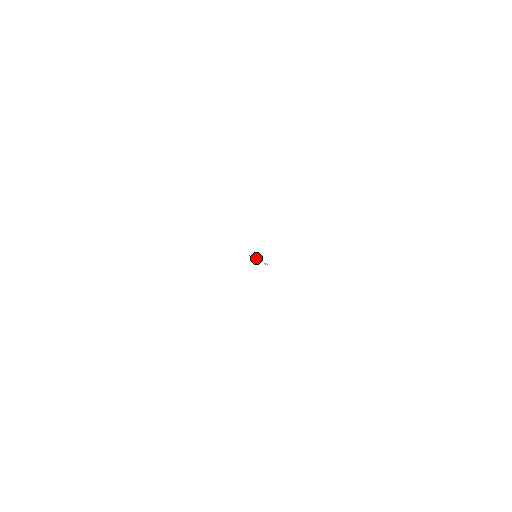
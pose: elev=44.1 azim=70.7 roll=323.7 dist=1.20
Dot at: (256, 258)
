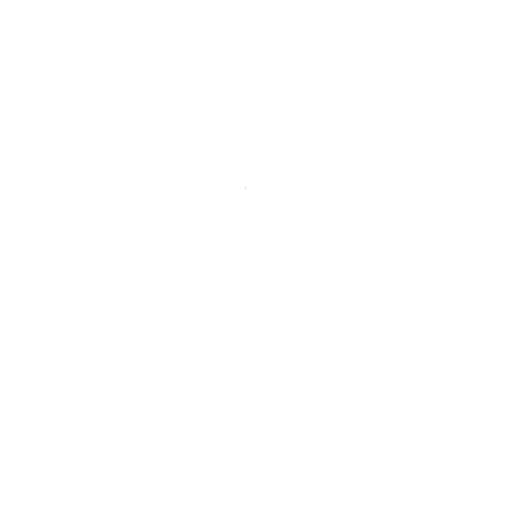
Dot at: occluded
